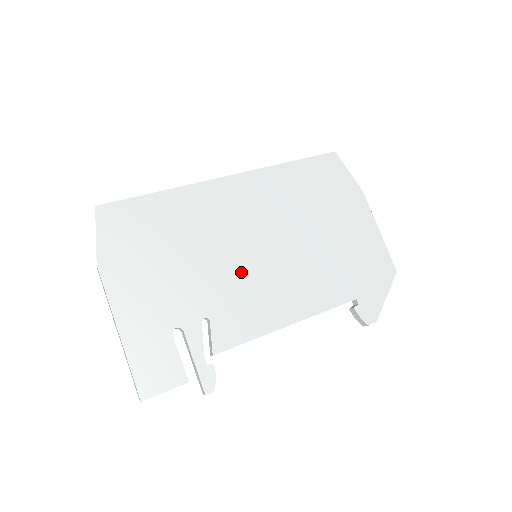
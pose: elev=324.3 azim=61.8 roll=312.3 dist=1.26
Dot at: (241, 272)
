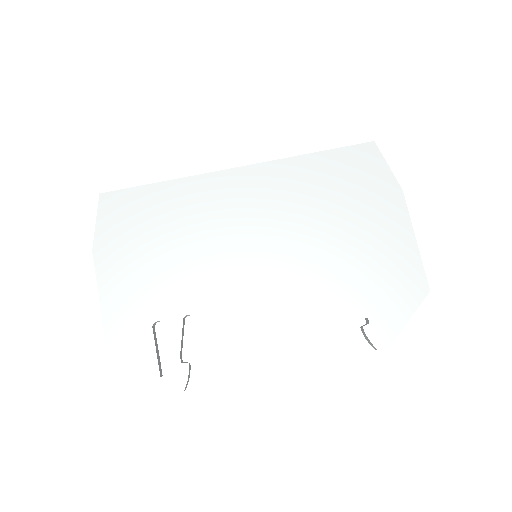
Dot at: (234, 272)
